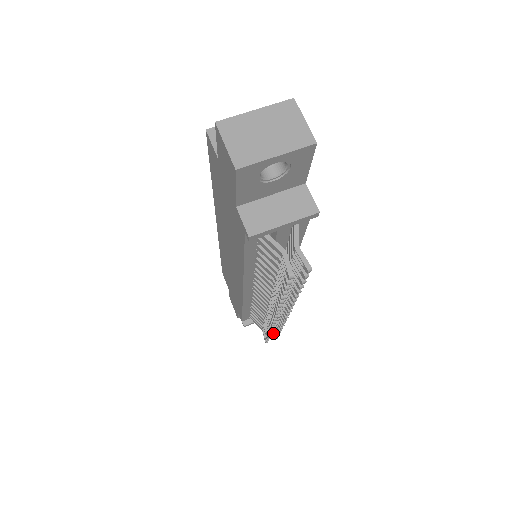
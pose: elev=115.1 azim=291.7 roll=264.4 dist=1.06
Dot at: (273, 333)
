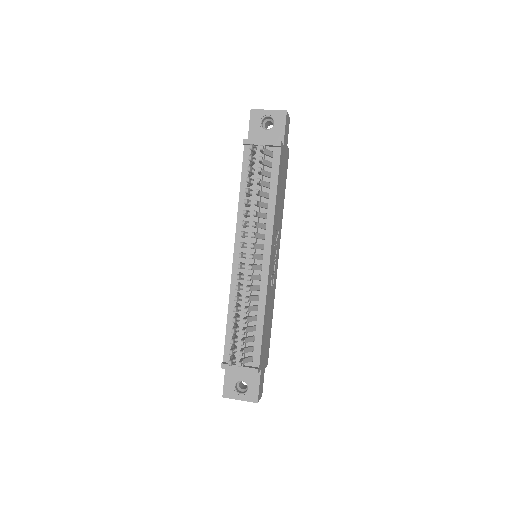
Dot at: (240, 360)
